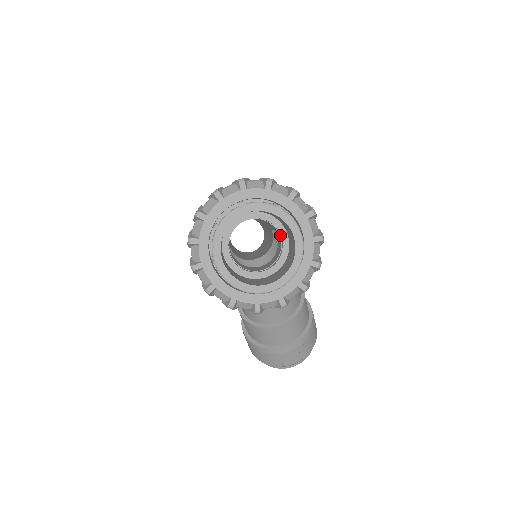
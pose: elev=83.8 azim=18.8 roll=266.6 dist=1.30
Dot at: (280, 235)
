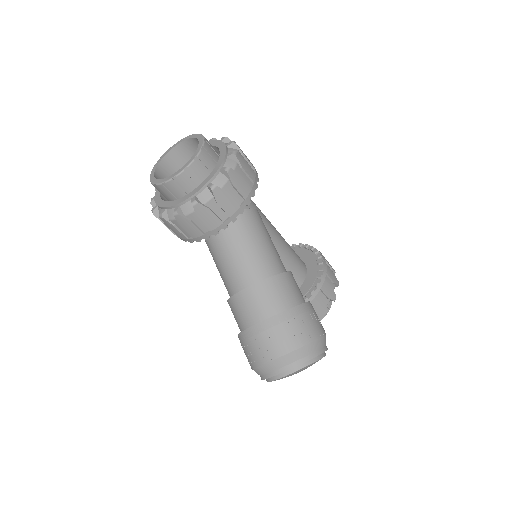
Dot at: occluded
